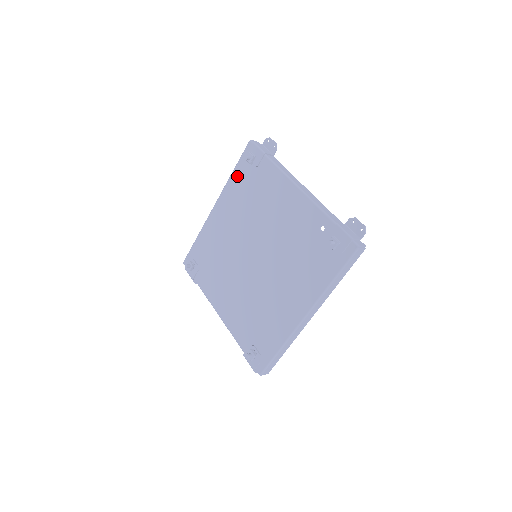
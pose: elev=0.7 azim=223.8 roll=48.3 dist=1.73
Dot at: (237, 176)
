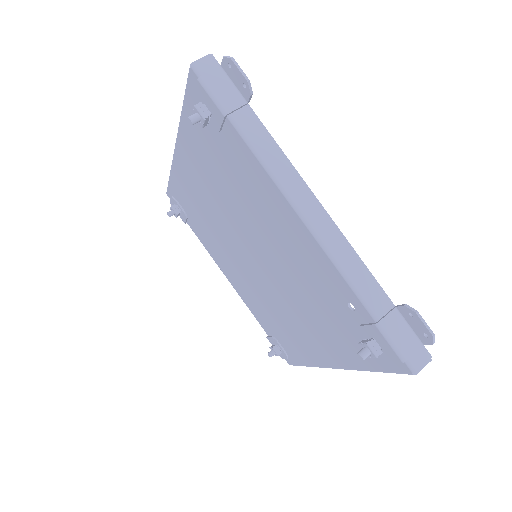
Dot at: occluded
